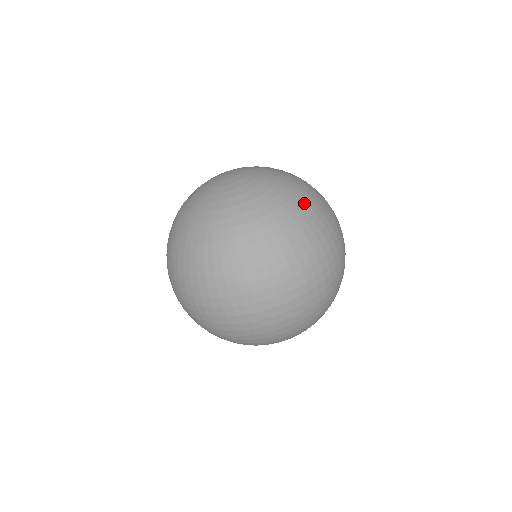
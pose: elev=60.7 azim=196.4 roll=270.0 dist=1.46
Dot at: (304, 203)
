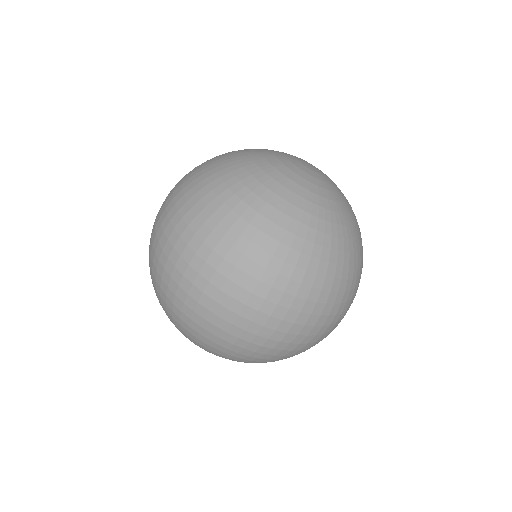
Dot at: (343, 253)
